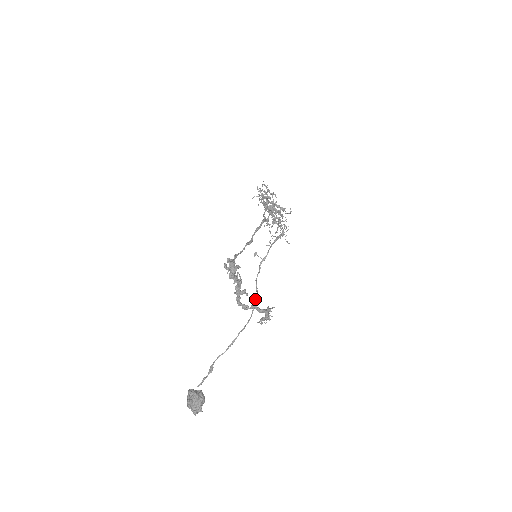
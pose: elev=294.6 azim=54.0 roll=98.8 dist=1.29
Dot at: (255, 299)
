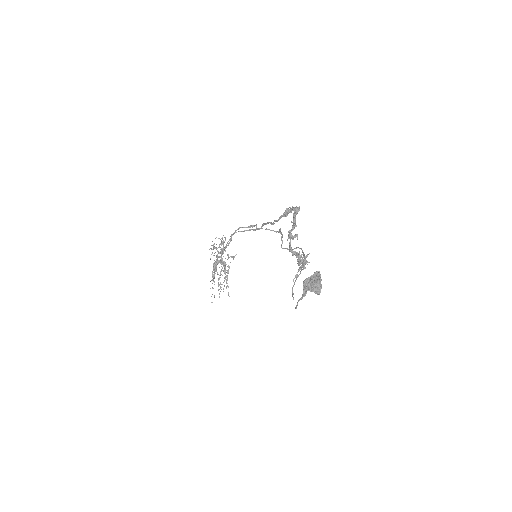
Dot at: (298, 247)
